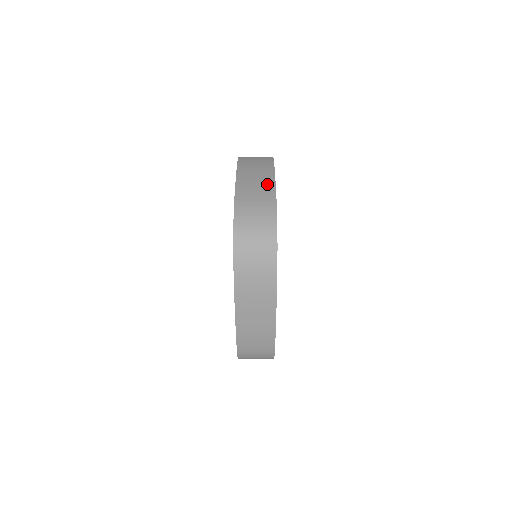
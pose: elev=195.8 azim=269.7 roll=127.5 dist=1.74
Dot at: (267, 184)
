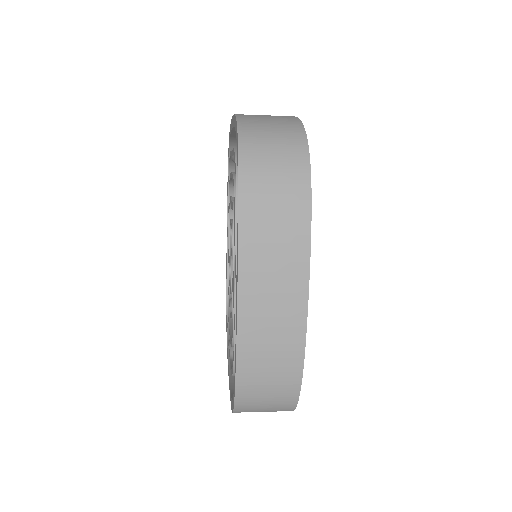
Dot at: (292, 329)
